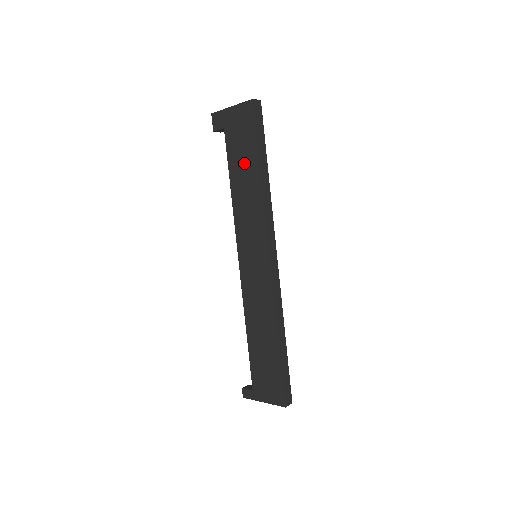
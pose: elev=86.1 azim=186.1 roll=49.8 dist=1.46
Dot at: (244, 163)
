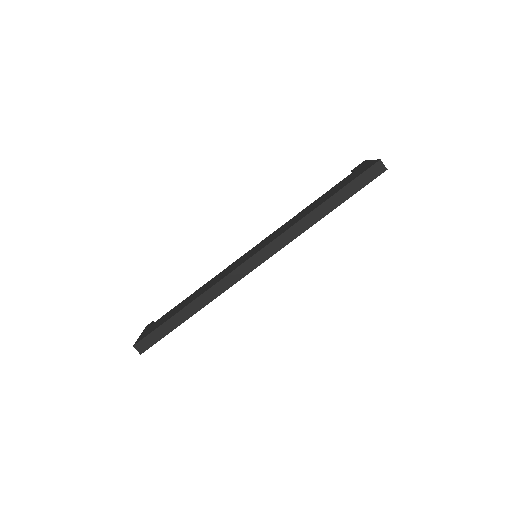
Dot at: (327, 195)
